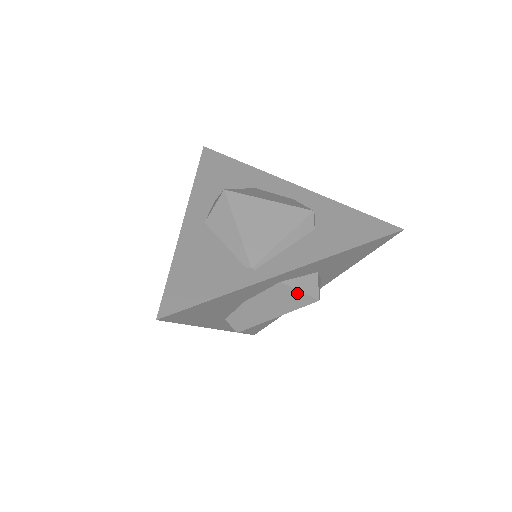
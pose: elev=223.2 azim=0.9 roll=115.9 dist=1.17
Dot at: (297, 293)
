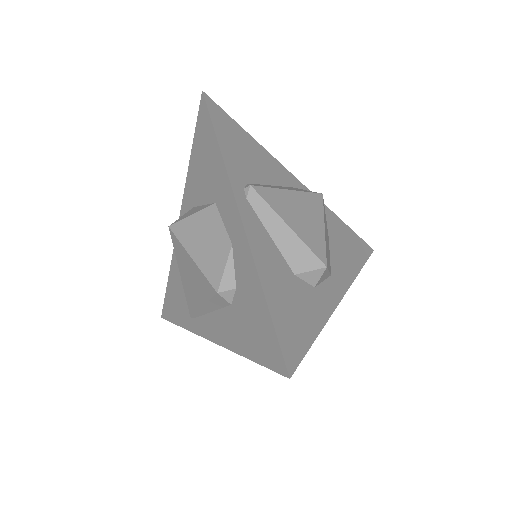
Dot at: occluded
